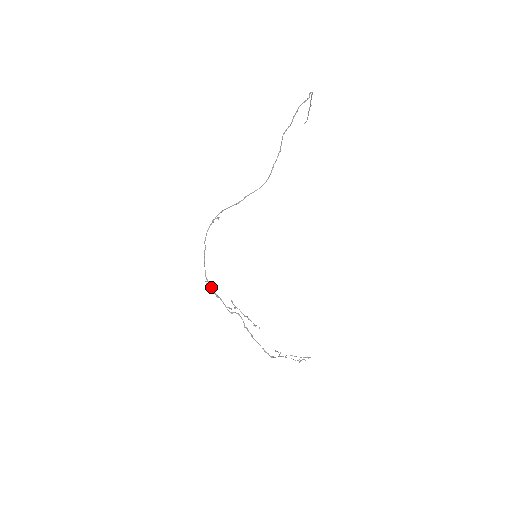
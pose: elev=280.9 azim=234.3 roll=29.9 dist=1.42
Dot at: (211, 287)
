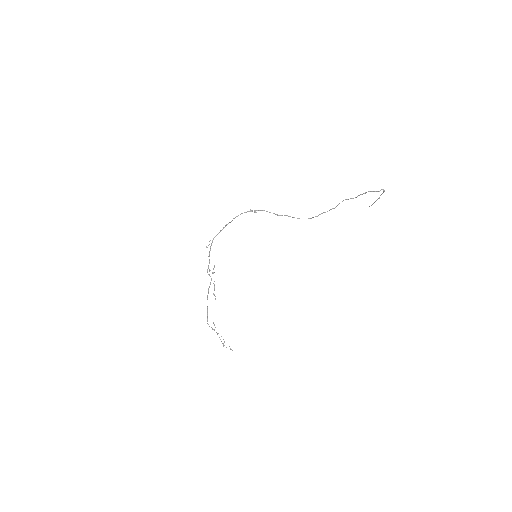
Dot at: occluded
